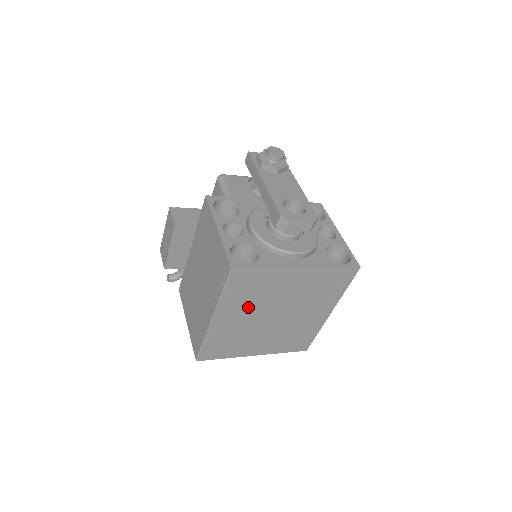
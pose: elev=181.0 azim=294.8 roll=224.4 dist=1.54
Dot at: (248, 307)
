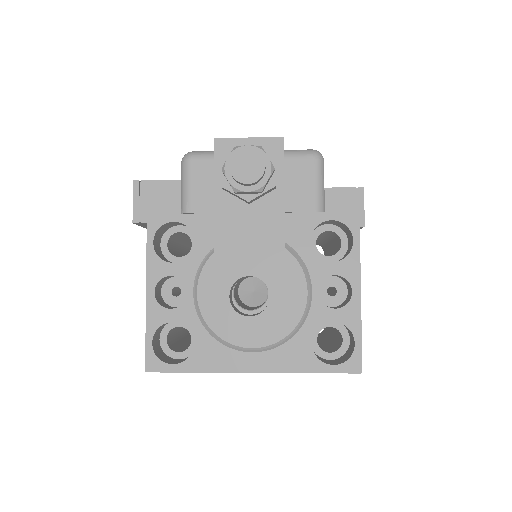
Dot at: occluded
